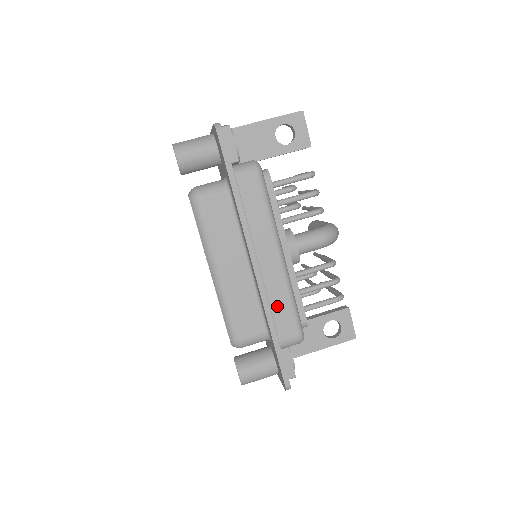
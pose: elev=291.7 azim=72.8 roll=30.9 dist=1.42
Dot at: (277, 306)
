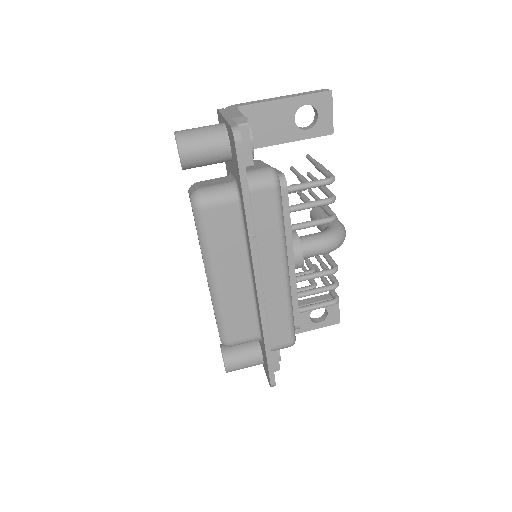
Dot at: (274, 317)
